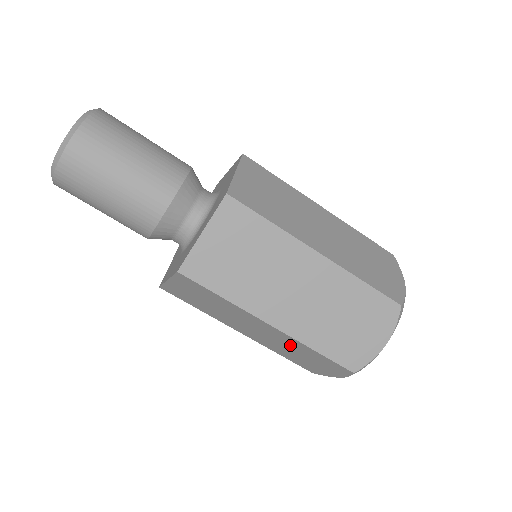
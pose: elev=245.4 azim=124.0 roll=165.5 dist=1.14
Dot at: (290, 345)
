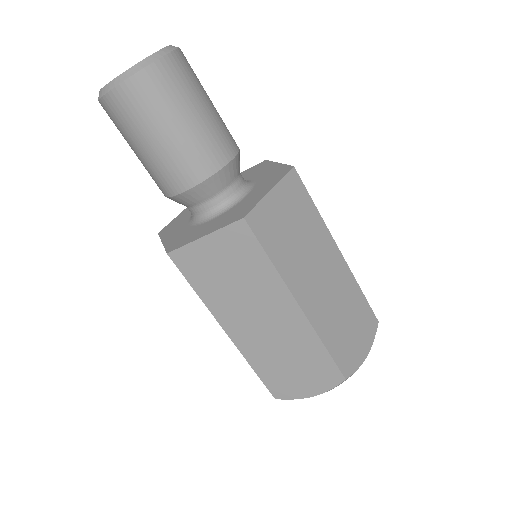
Dot at: (293, 343)
